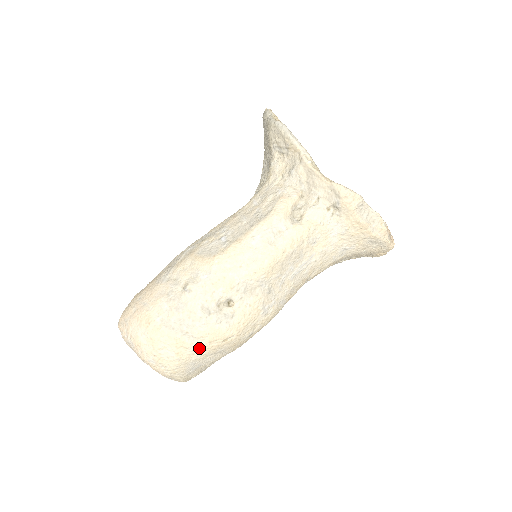
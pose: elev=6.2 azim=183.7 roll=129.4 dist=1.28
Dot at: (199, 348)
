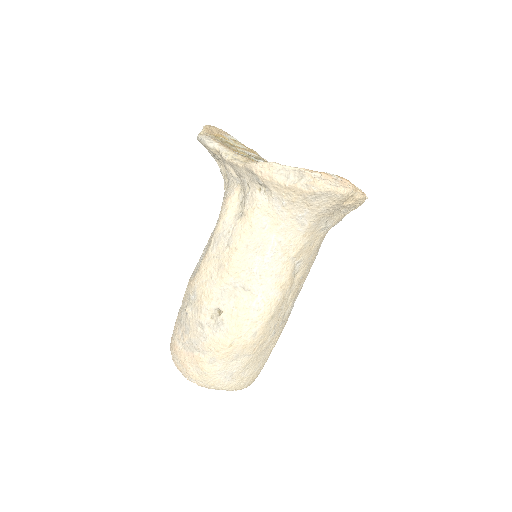
Dot at: (214, 359)
